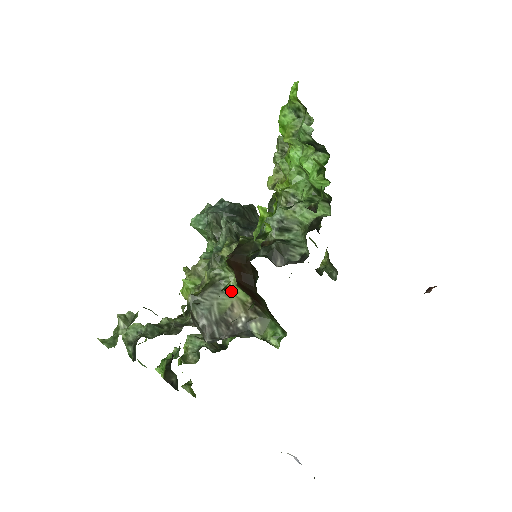
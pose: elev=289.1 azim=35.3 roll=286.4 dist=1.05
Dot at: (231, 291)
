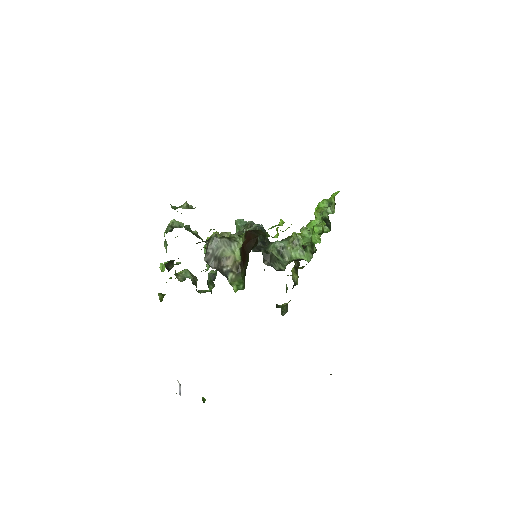
Dot at: (235, 250)
